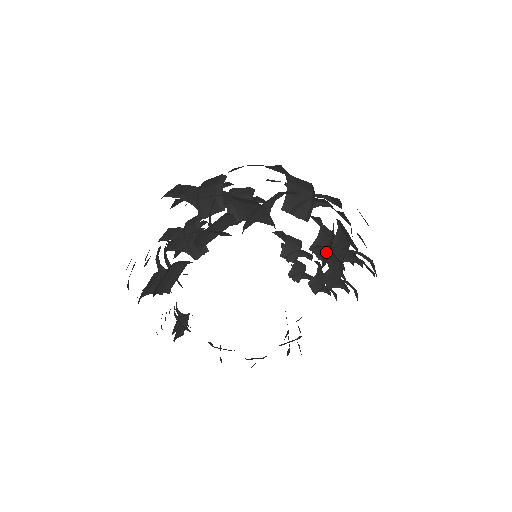
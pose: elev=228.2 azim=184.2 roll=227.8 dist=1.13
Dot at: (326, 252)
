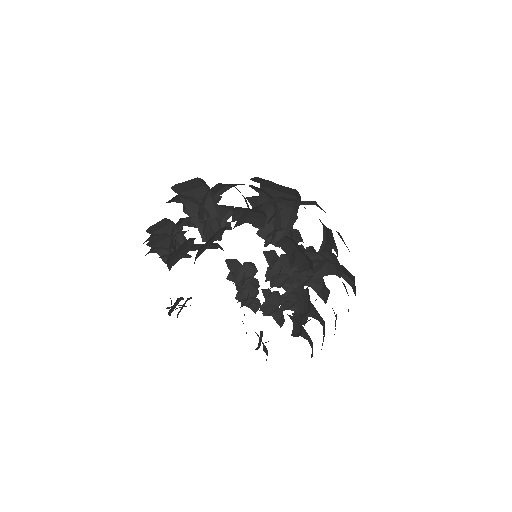
Dot at: (319, 261)
